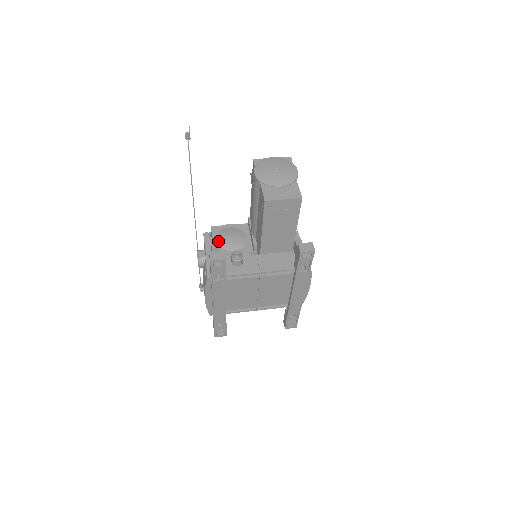
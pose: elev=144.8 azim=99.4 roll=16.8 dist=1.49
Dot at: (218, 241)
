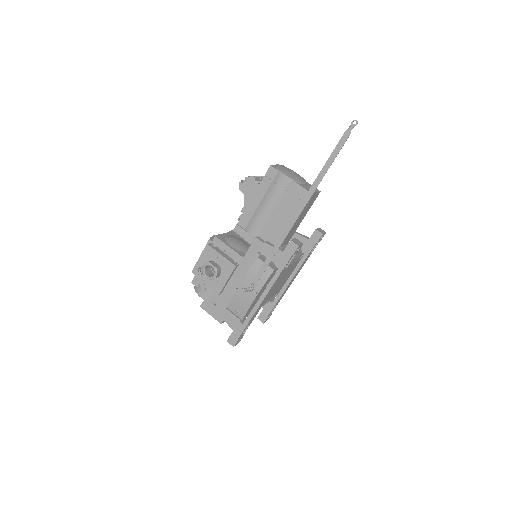
Dot at: (233, 246)
